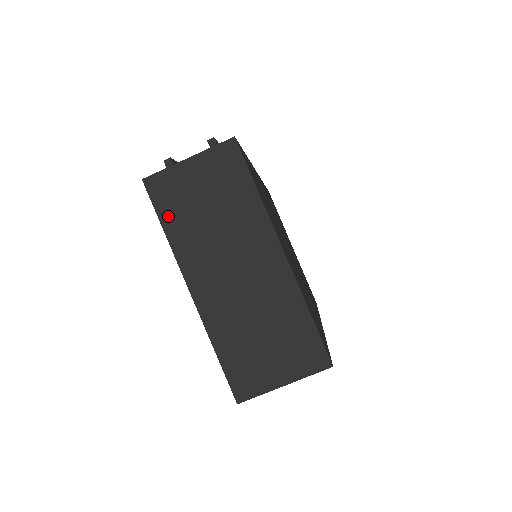
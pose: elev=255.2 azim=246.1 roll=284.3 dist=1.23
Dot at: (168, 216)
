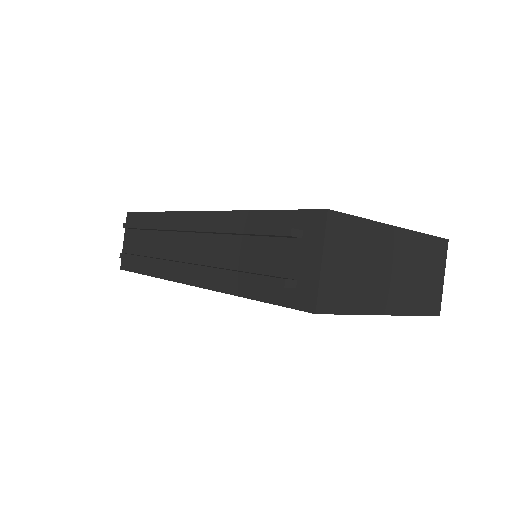
Dot at: (346, 305)
